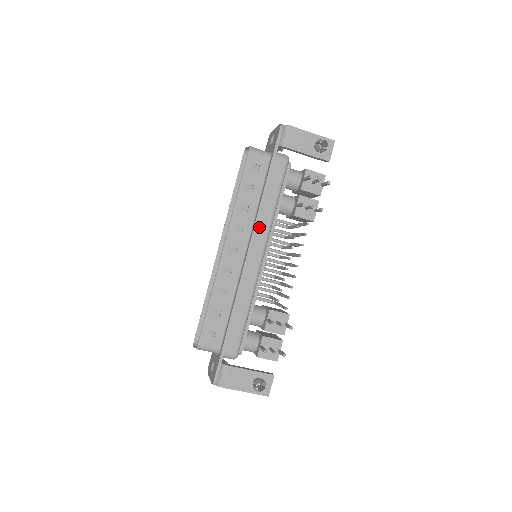
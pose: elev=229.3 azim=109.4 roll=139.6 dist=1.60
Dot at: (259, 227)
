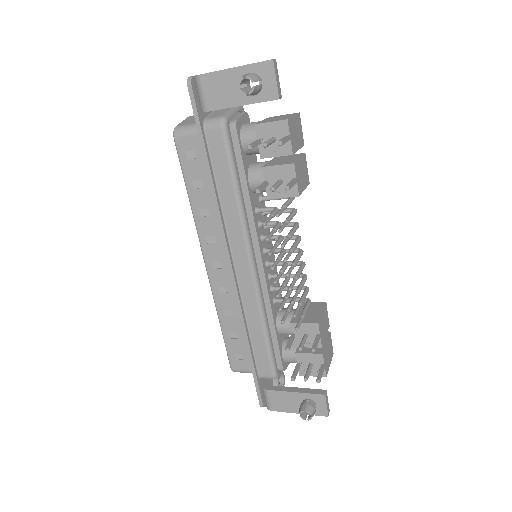
Dot at: (230, 231)
